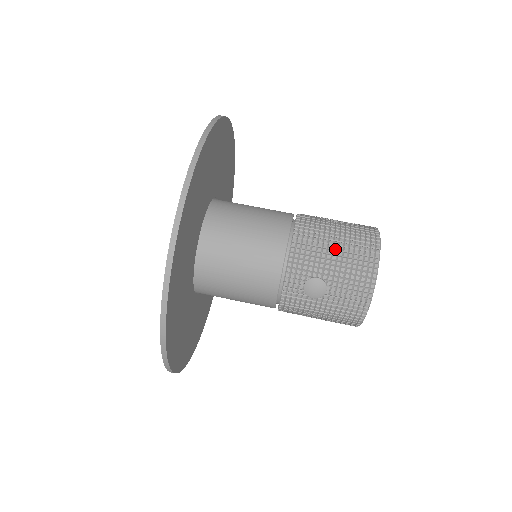
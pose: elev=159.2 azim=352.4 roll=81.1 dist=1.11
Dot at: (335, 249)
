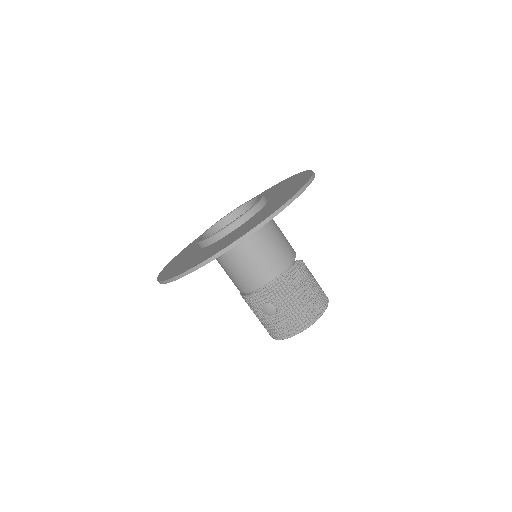
Dot at: (297, 301)
